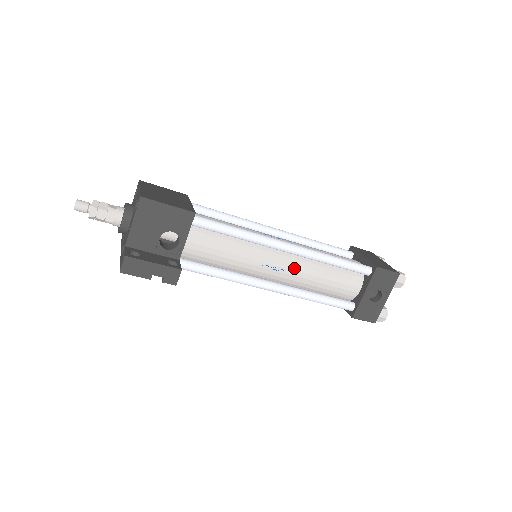
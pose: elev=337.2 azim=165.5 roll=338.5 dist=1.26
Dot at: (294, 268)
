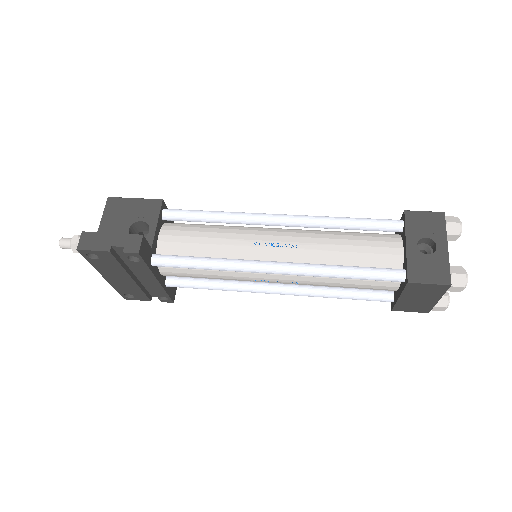
Dot at: (296, 240)
